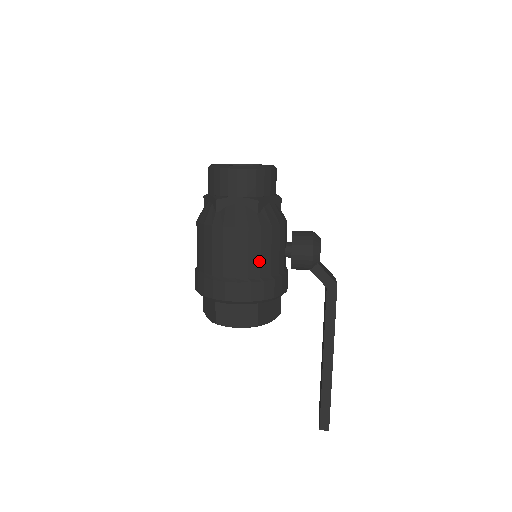
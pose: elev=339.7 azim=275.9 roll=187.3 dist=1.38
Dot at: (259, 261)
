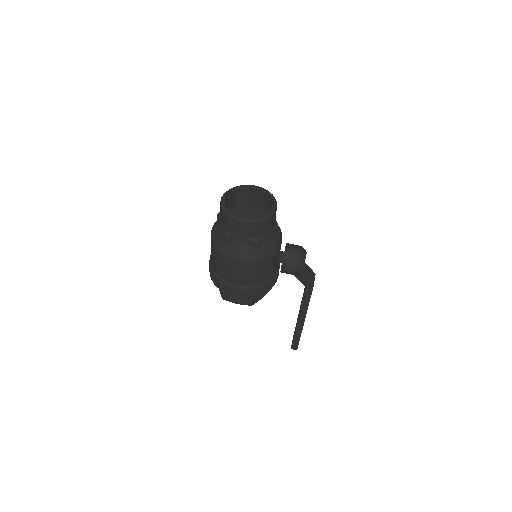
Dot at: (255, 277)
